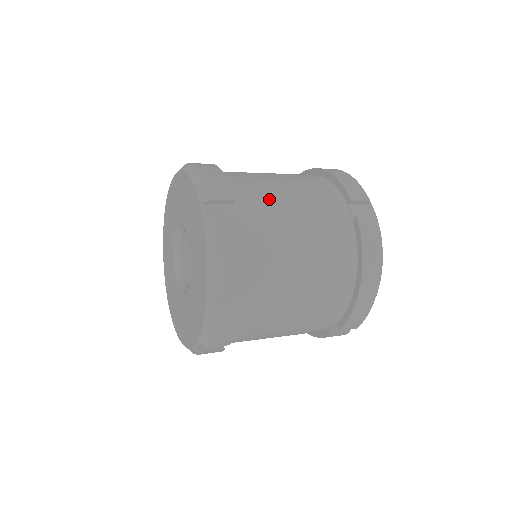
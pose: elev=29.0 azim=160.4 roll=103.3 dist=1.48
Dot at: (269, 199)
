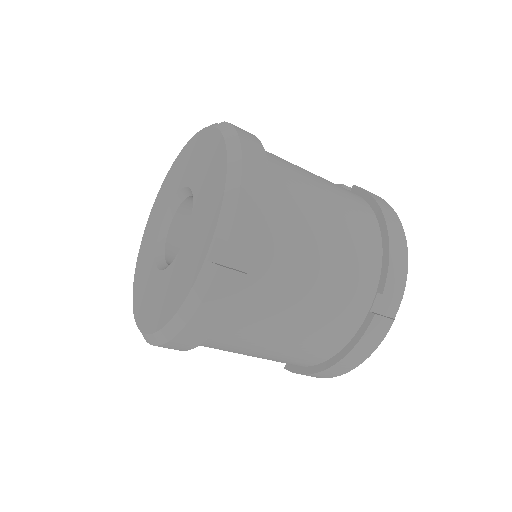
Dot at: occluded
